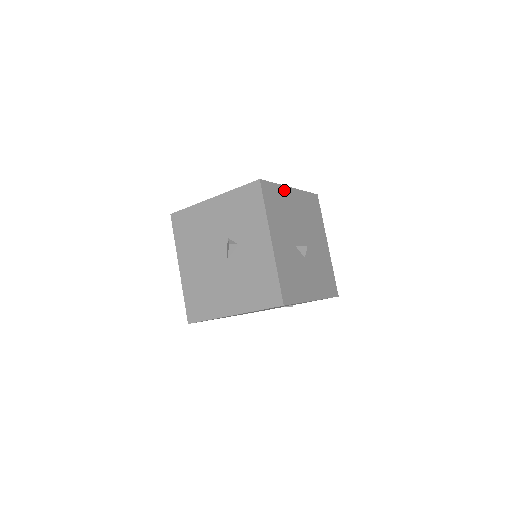
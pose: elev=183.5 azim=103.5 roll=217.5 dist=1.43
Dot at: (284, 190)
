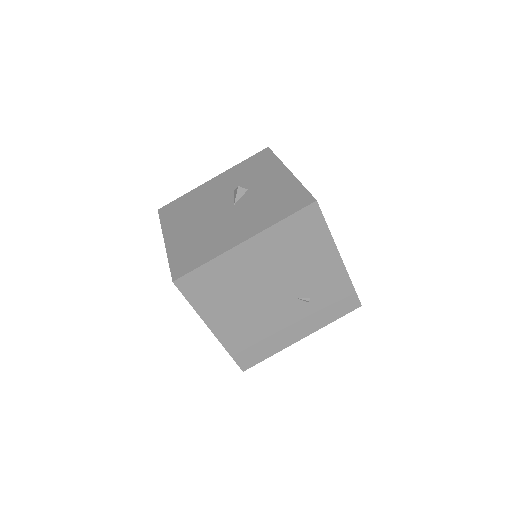
Dot at: occluded
